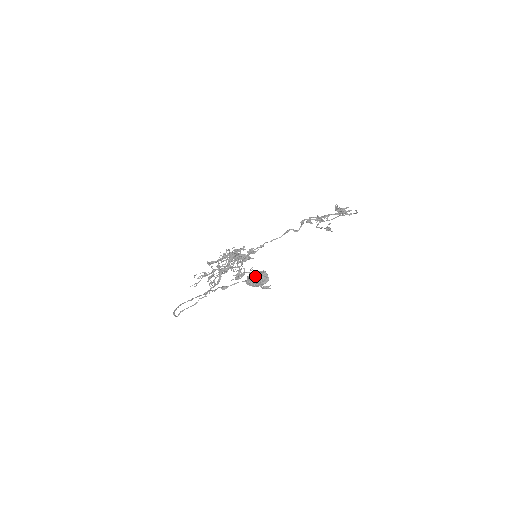
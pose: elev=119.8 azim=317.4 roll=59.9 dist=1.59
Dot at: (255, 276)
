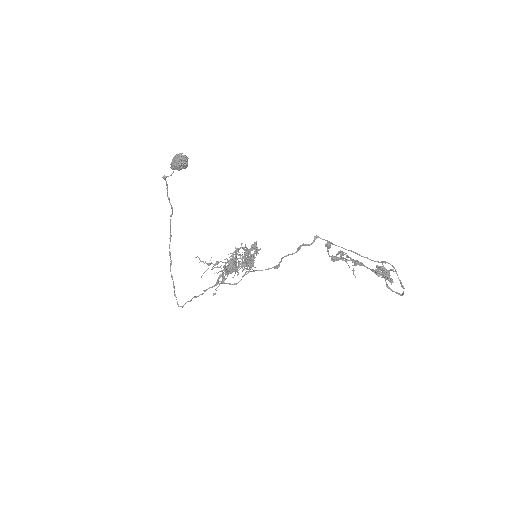
Dot at: occluded
